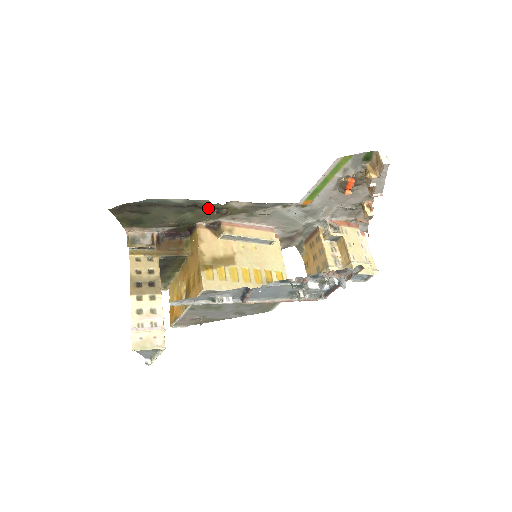
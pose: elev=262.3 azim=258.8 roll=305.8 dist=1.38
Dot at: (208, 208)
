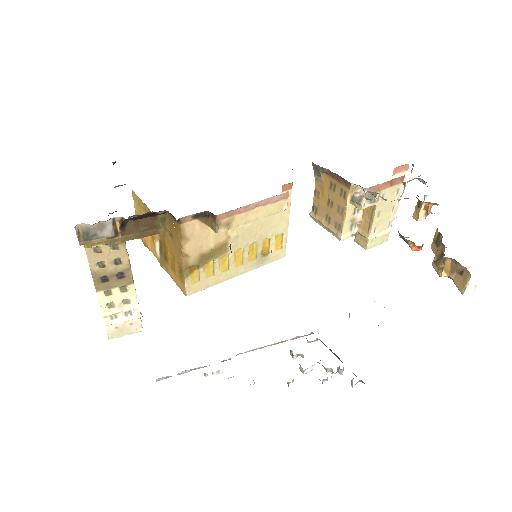
Dot at: occluded
